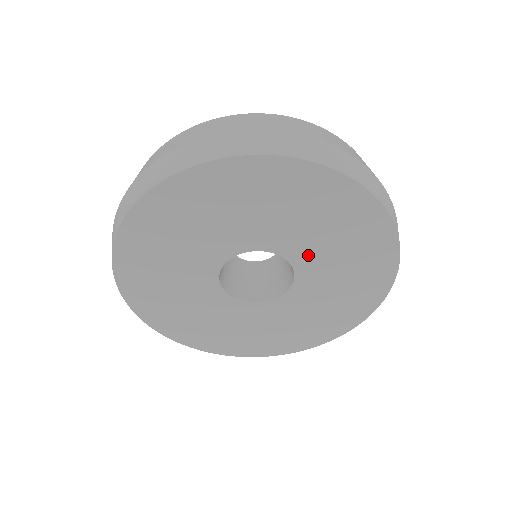
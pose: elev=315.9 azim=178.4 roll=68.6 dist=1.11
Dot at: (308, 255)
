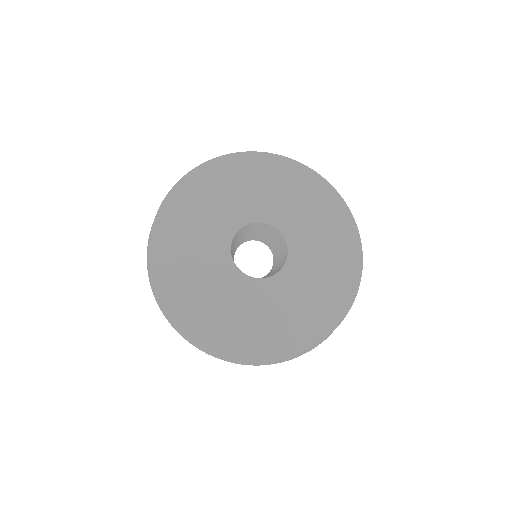
Dot at: (263, 209)
